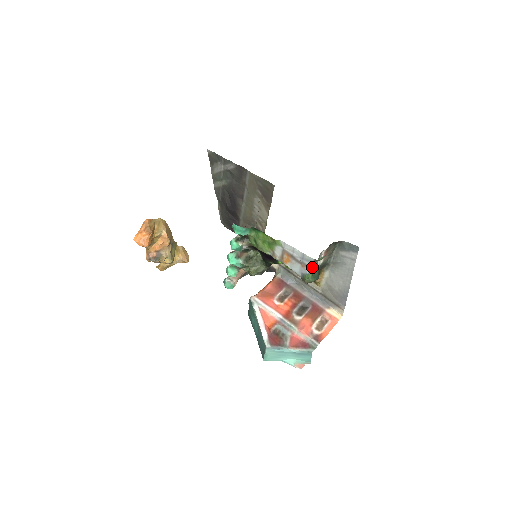
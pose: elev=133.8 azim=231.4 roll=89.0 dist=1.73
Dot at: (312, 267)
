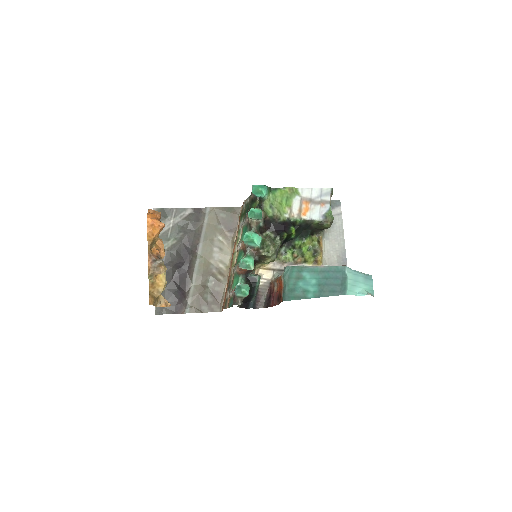
Dot at: (330, 202)
